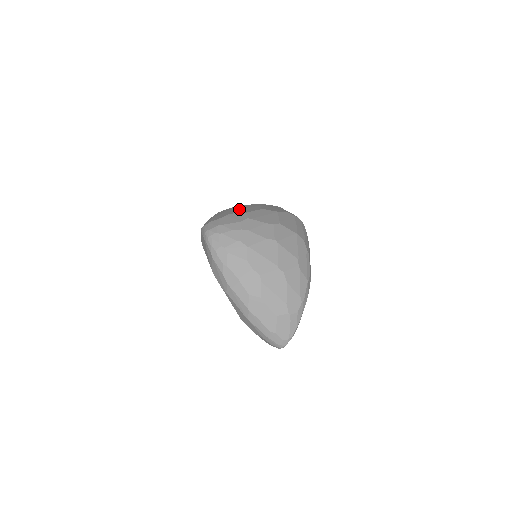
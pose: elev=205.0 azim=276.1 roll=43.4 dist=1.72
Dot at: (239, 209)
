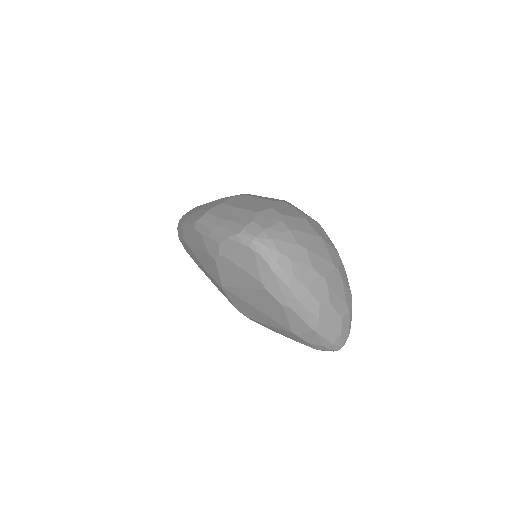
Dot at: (246, 204)
